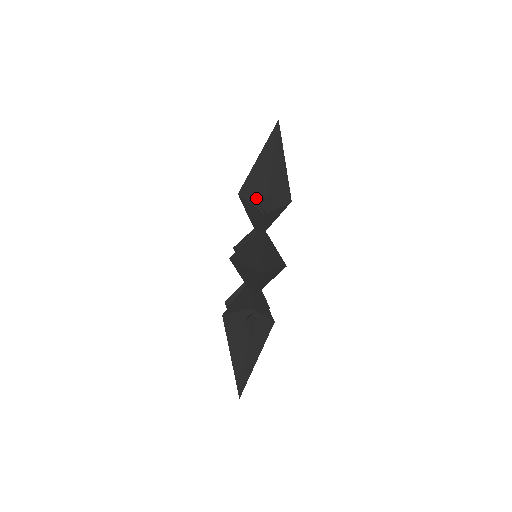
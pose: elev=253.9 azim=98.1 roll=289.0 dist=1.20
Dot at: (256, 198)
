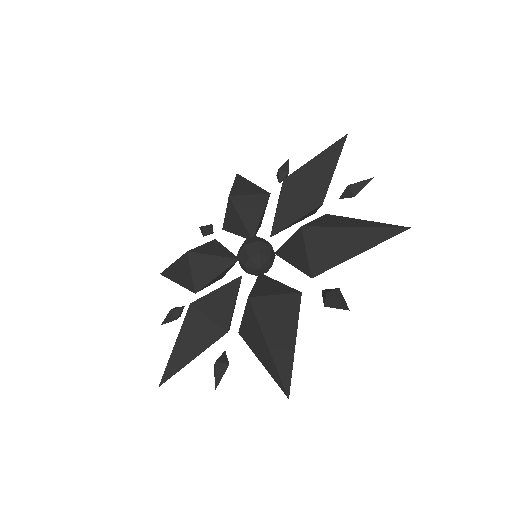
Dot at: (246, 327)
